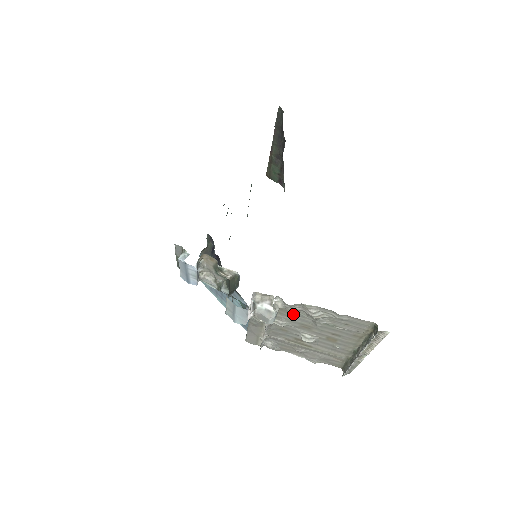
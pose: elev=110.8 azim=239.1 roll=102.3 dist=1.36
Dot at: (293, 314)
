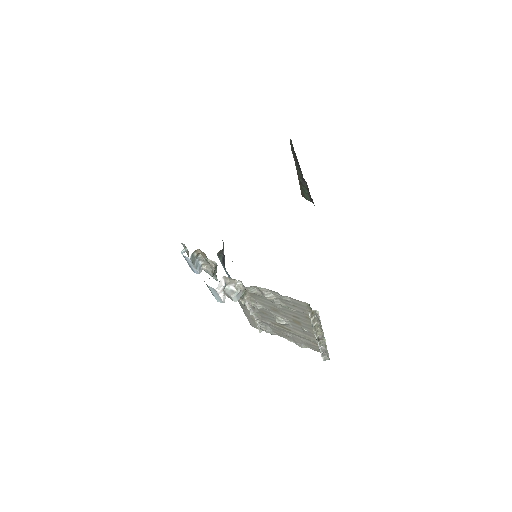
Dot at: (259, 297)
